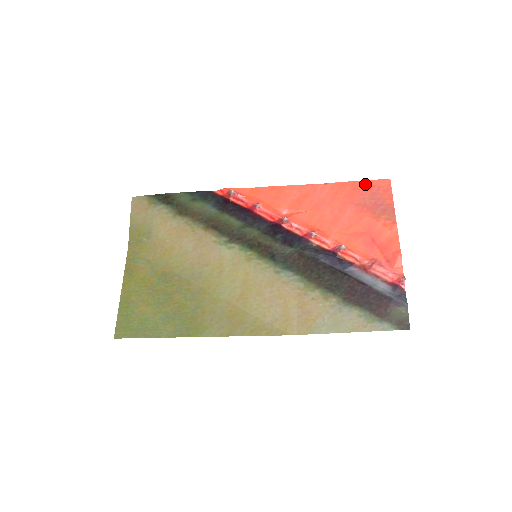
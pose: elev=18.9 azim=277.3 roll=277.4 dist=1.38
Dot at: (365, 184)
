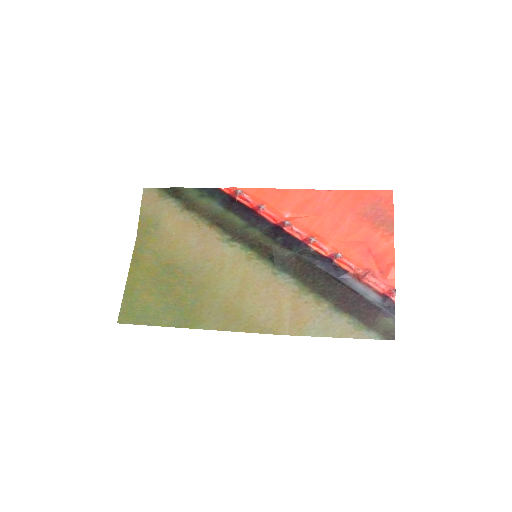
Dot at: (368, 194)
